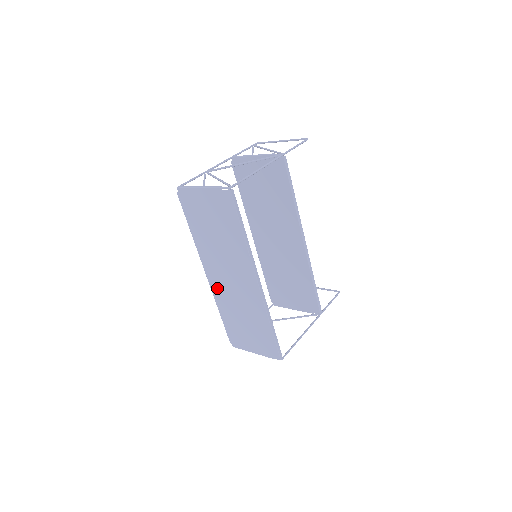
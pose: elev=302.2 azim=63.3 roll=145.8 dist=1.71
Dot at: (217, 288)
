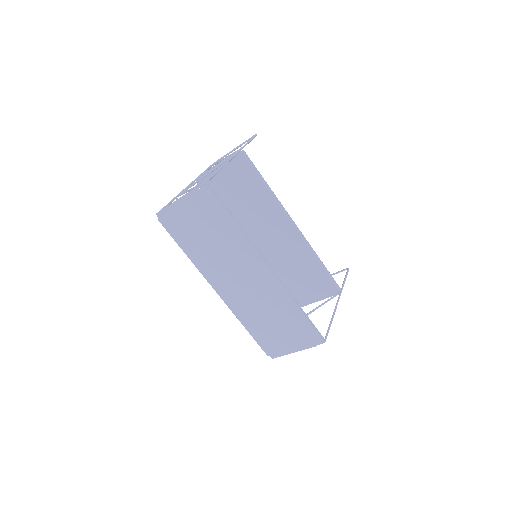
Dot at: (232, 300)
